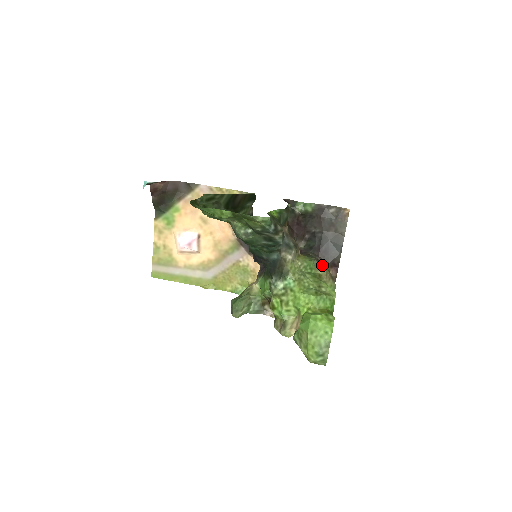
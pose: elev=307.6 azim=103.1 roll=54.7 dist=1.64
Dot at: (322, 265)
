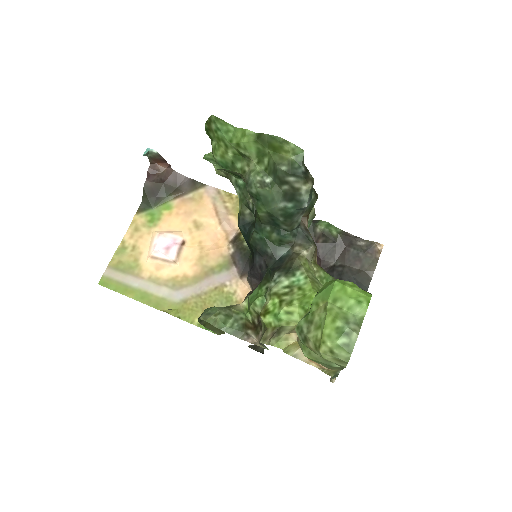
Dot at: occluded
